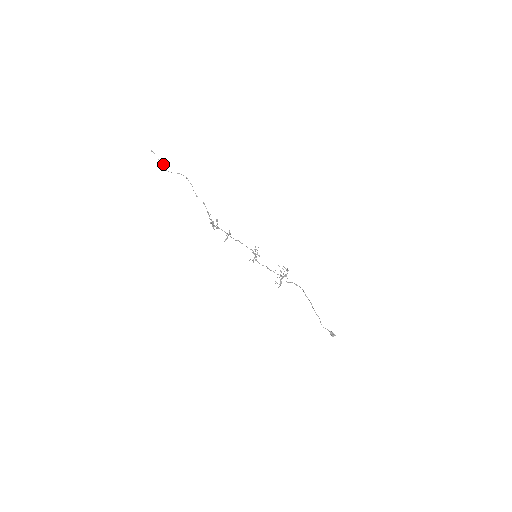
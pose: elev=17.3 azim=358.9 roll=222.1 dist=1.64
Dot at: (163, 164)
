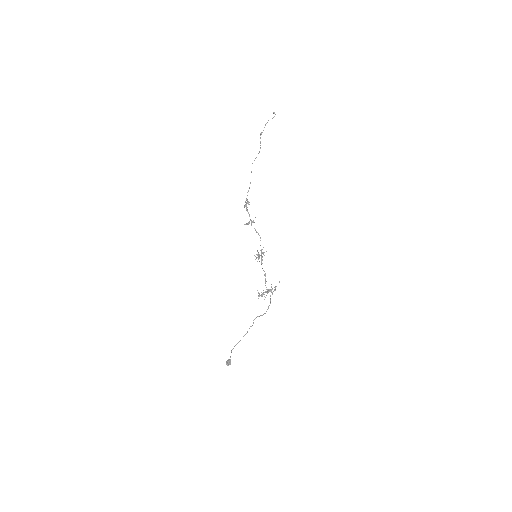
Dot at: occluded
